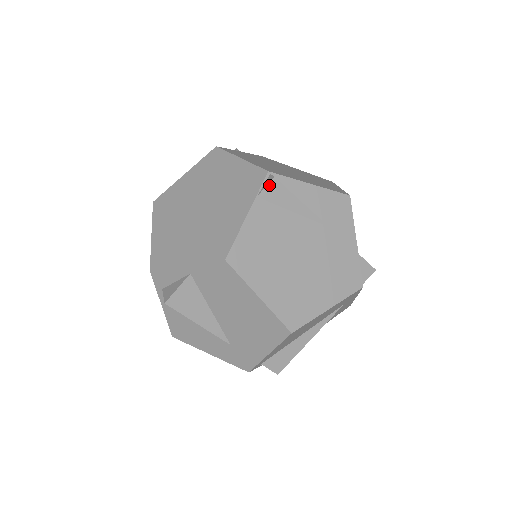
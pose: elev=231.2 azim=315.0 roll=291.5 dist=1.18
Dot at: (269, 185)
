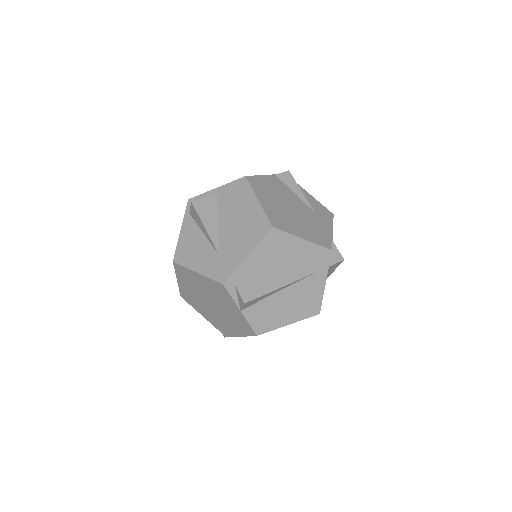
Dot at: (284, 173)
